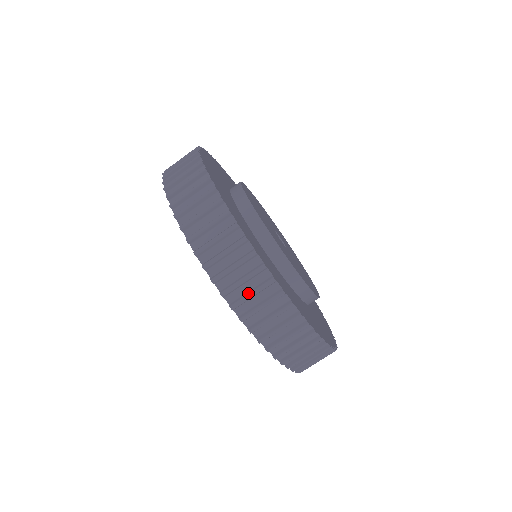
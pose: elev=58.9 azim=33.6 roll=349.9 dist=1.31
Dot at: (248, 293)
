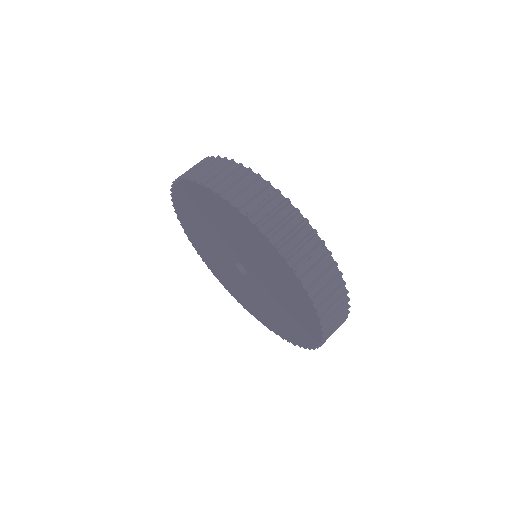
Dot at: (230, 181)
